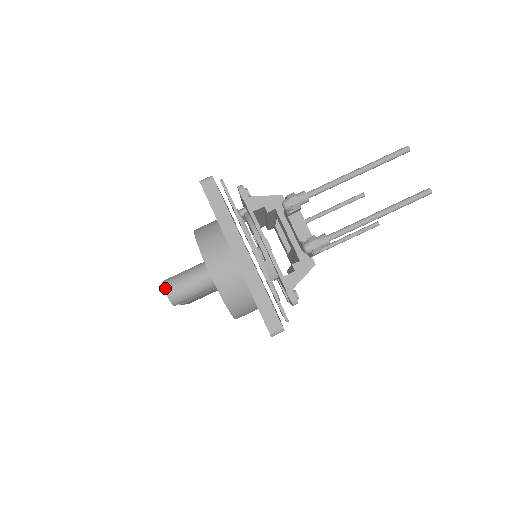
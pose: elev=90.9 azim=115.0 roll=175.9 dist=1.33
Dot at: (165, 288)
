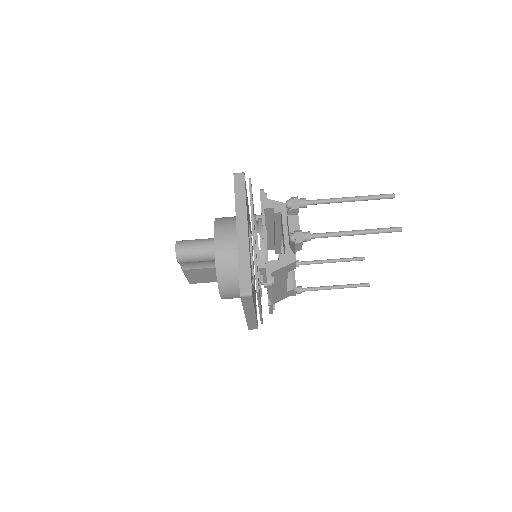
Dot at: (177, 244)
